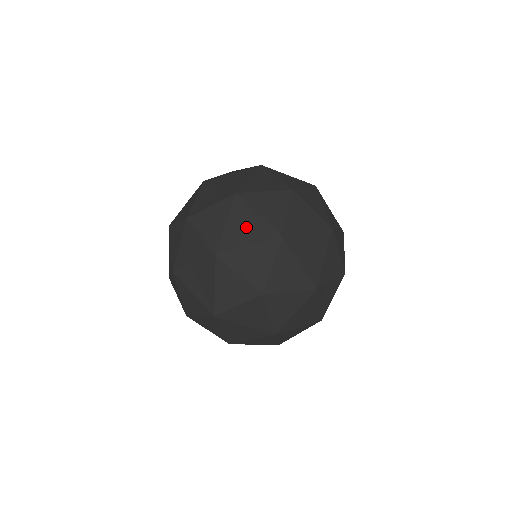
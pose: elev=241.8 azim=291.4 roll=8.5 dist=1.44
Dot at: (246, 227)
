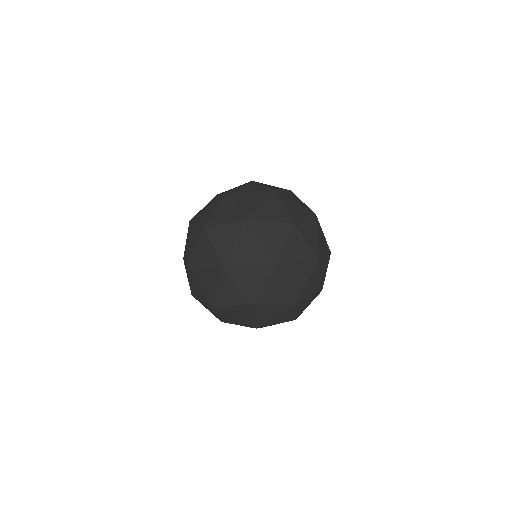
Dot at: (231, 320)
